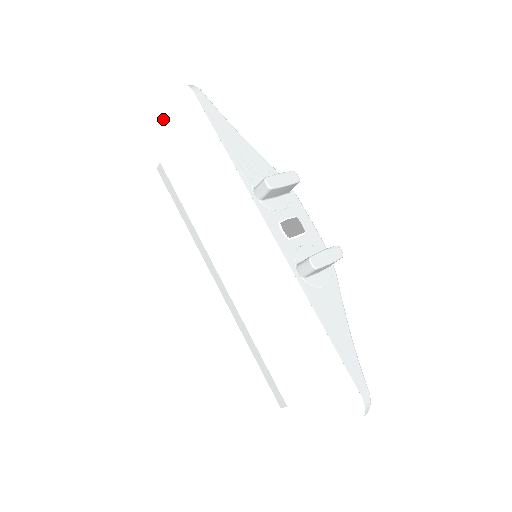
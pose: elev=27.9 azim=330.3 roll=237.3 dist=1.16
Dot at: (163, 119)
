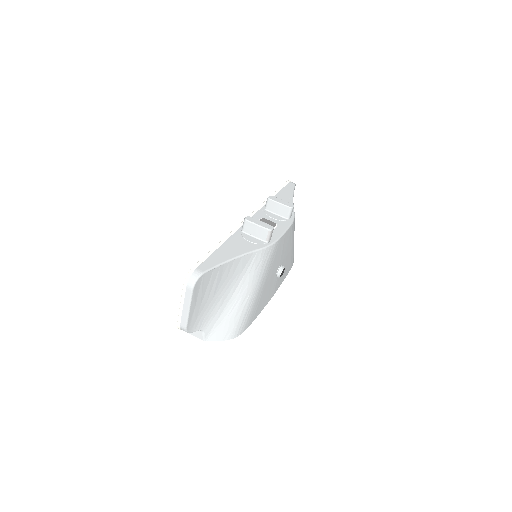
Dot at: occluded
